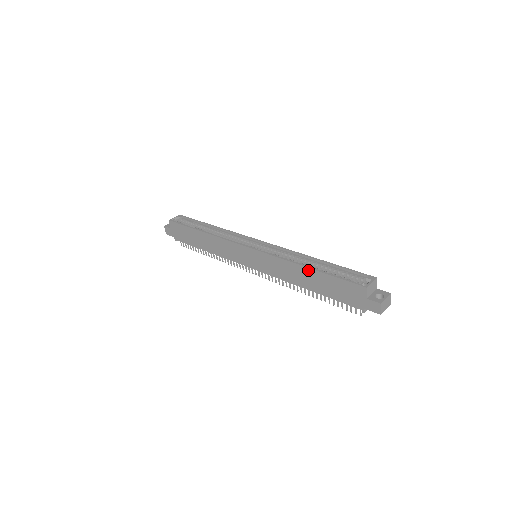
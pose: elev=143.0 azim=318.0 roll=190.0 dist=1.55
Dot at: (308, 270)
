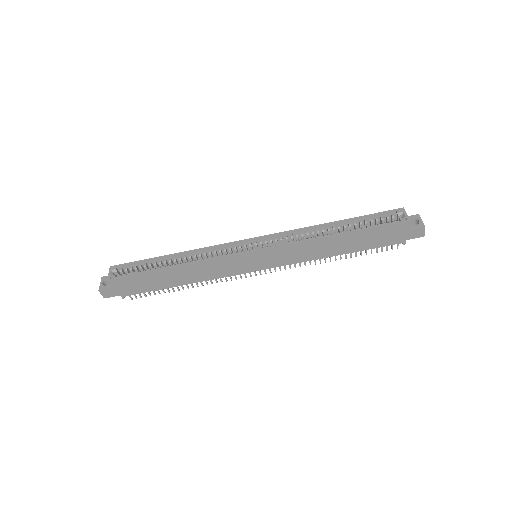
Dot at: (339, 237)
